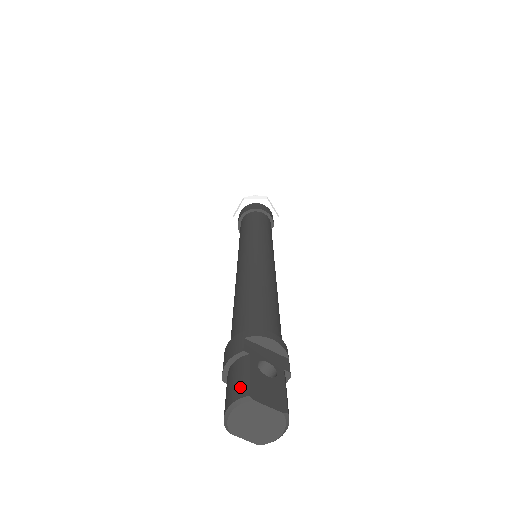
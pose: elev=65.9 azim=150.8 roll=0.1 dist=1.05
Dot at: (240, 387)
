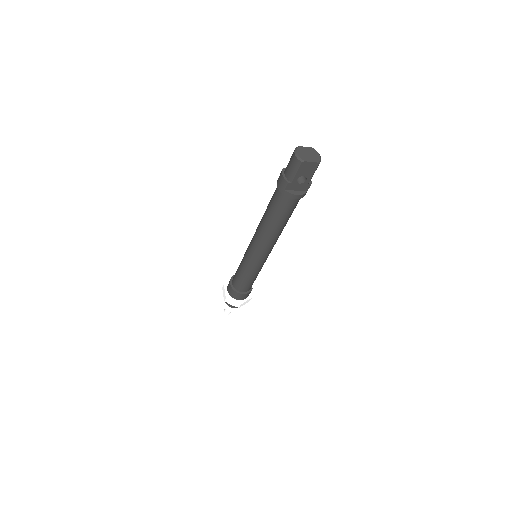
Dot at: (292, 154)
